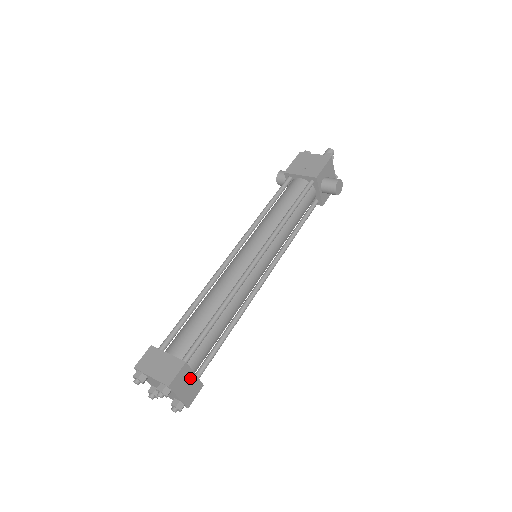
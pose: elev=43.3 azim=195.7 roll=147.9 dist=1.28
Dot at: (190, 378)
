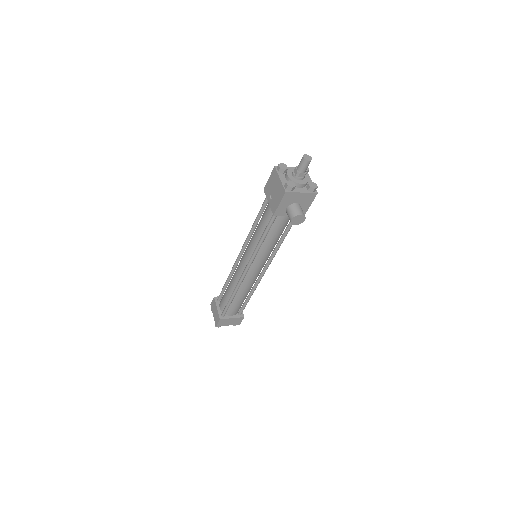
Dot at: (230, 320)
